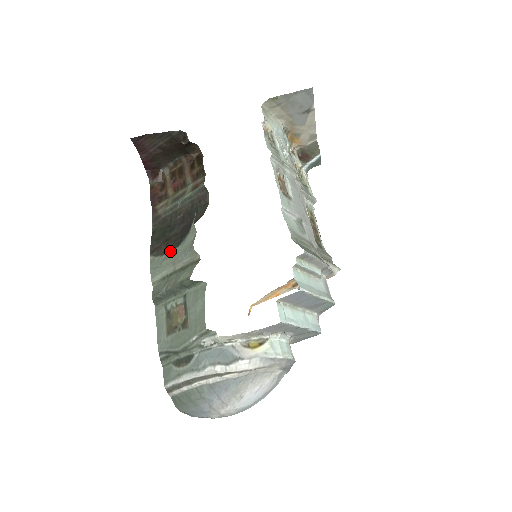
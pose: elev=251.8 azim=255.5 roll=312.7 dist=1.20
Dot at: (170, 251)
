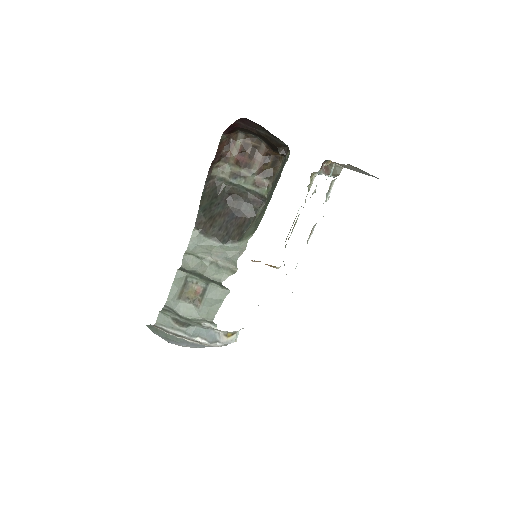
Dot at: (214, 240)
